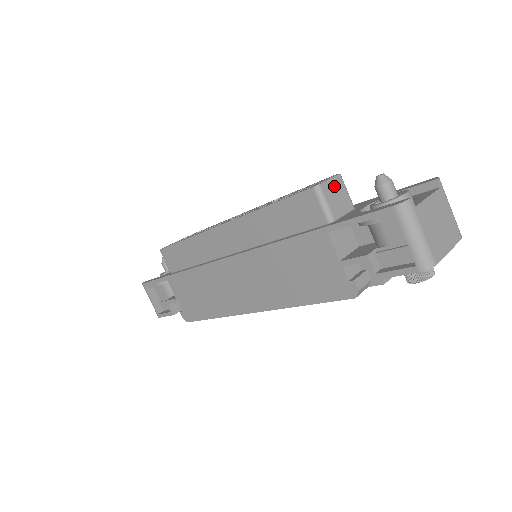
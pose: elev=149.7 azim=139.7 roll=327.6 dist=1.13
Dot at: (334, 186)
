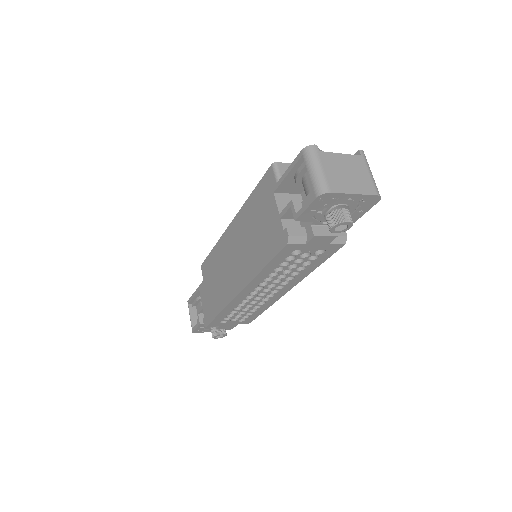
Dot at: occluded
